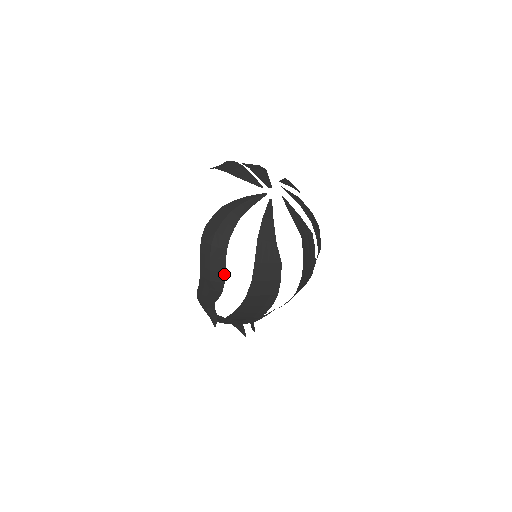
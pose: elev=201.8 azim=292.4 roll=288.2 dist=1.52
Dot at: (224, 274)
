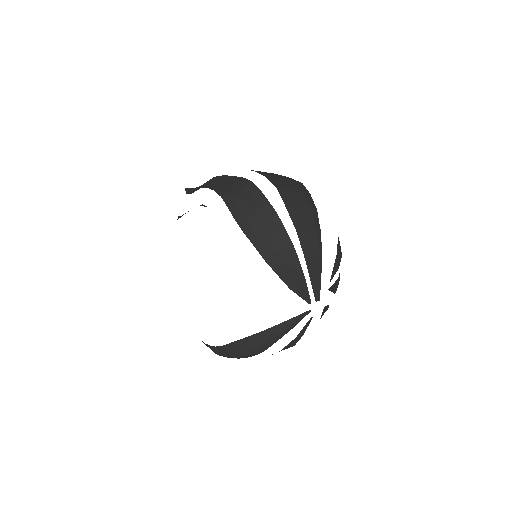
Dot at: occluded
